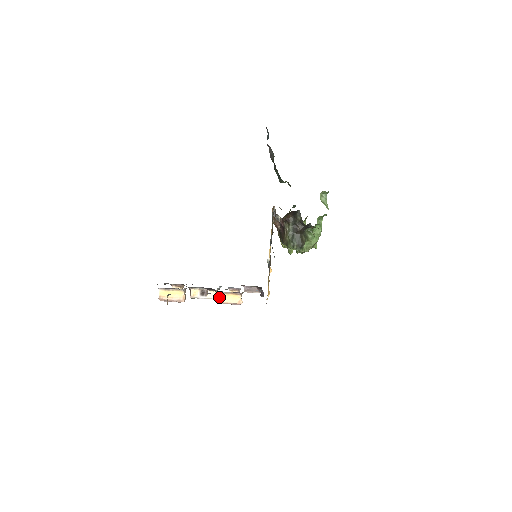
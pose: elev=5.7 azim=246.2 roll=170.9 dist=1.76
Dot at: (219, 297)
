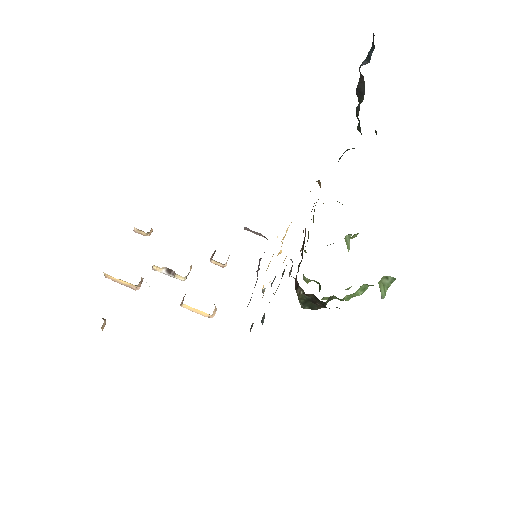
Dot at: (183, 304)
